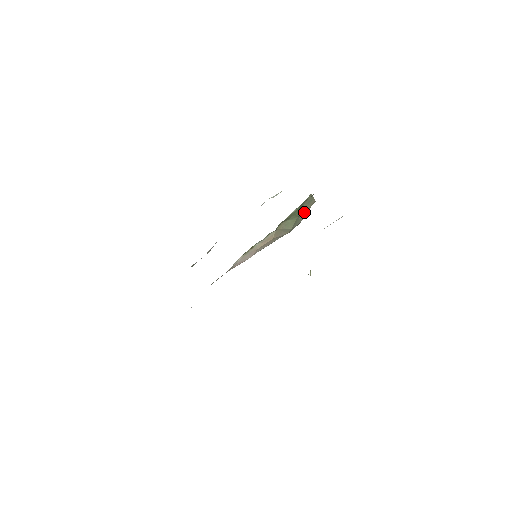
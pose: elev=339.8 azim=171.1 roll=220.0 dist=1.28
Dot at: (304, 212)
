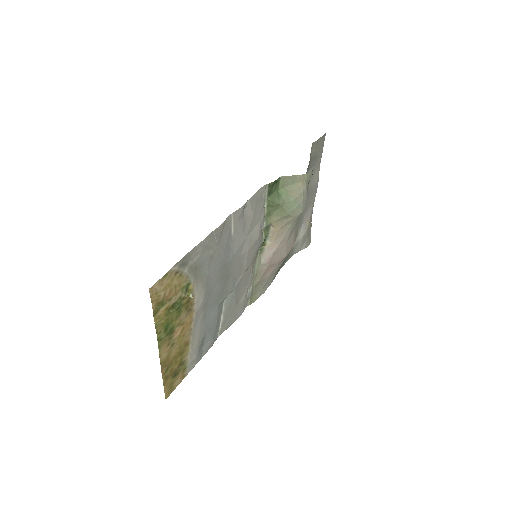
Dot at: (295, 192)
